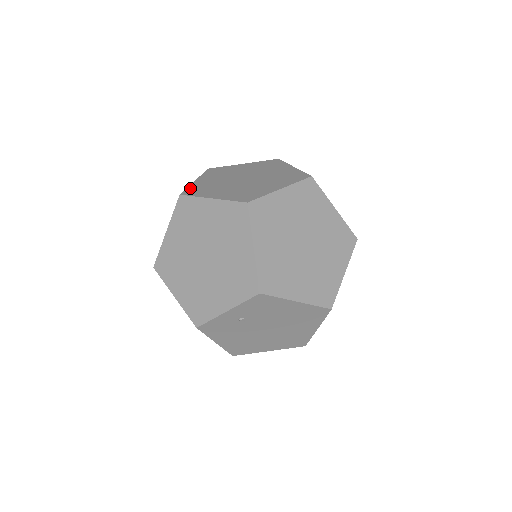
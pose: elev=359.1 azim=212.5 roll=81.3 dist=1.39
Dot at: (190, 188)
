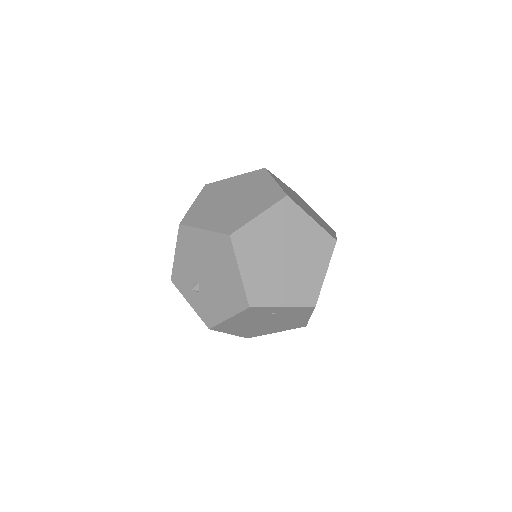
Dot at: (285, 191)
